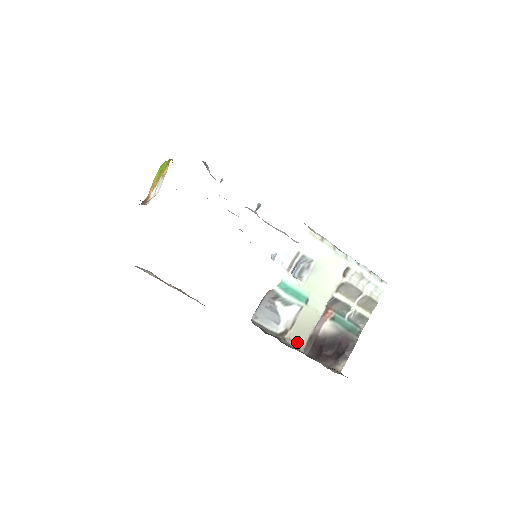
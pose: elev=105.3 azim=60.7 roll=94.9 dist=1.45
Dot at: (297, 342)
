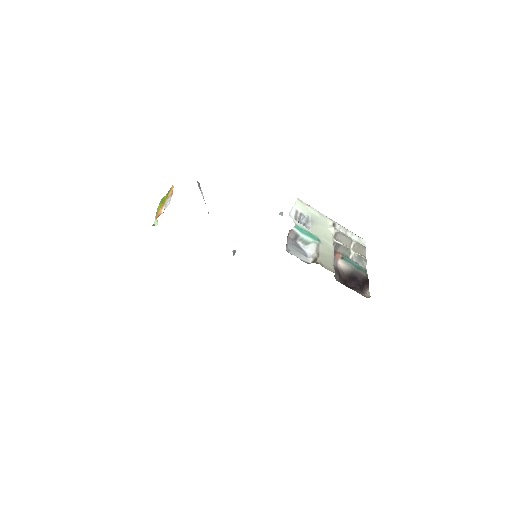
Dot at: (327, 267)
